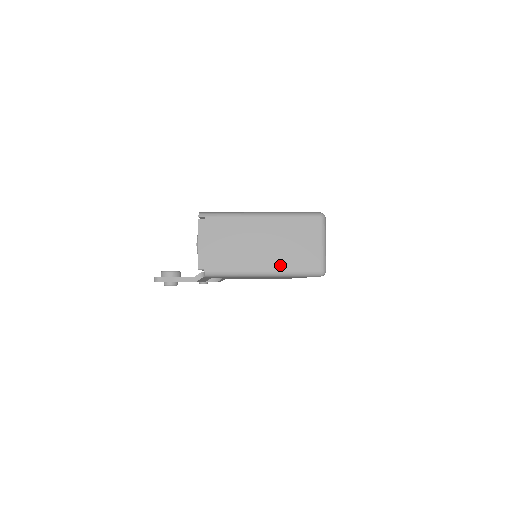
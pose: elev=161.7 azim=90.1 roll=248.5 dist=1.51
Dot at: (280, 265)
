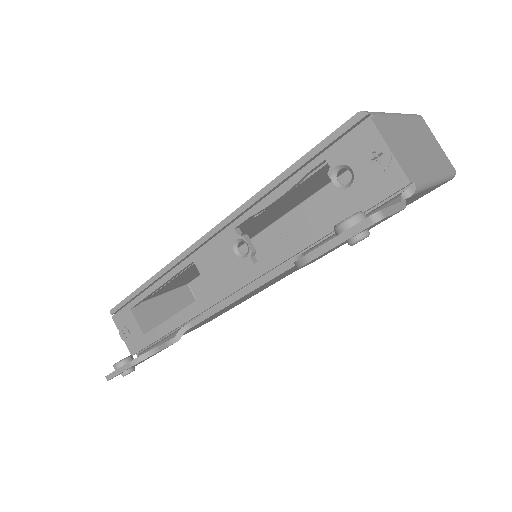
Dot at: (439, 167)
